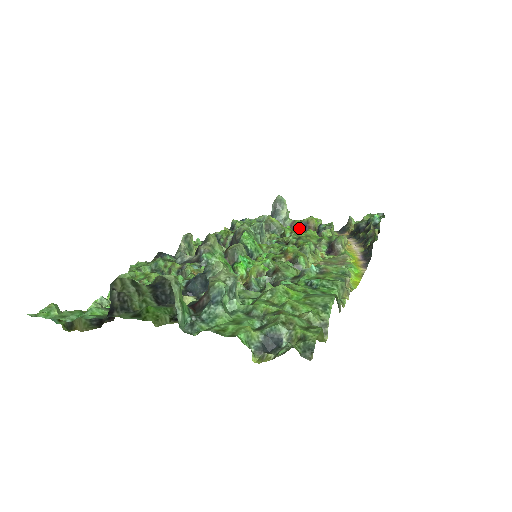
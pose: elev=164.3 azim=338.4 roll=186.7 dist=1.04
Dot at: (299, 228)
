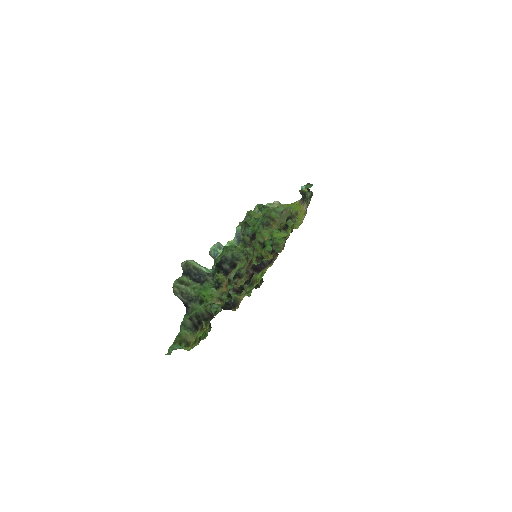
Dot at: occluded
